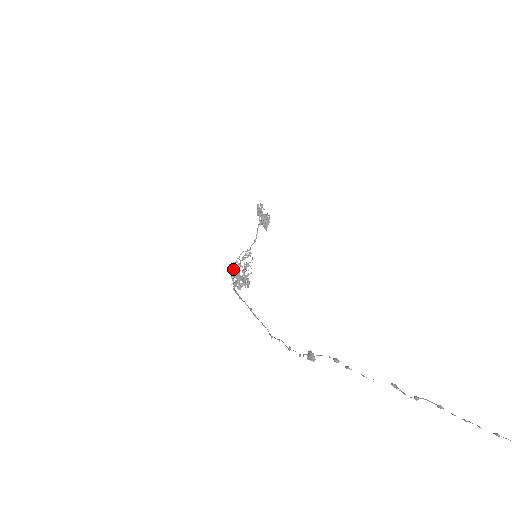
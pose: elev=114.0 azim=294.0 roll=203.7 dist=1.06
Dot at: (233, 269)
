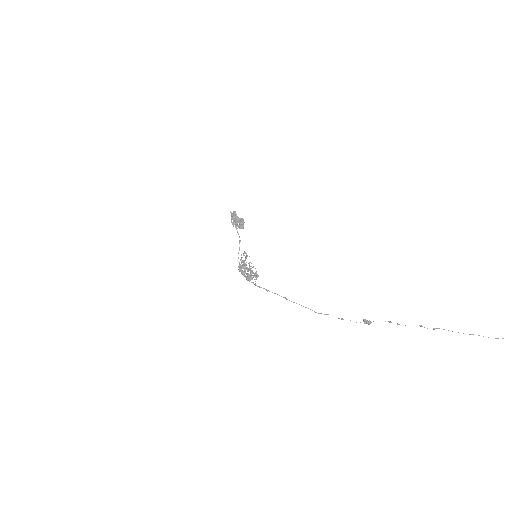
Dot at: (245, 270)
